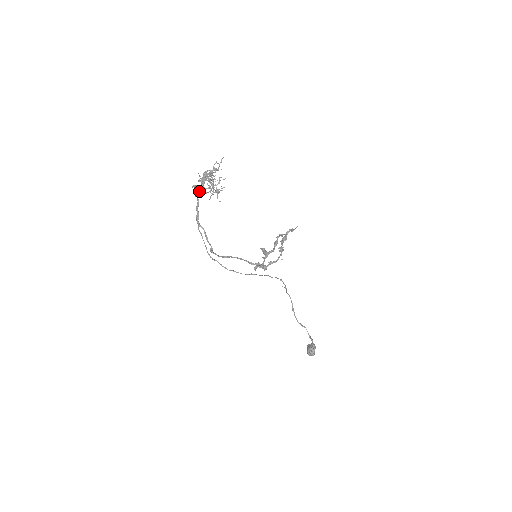
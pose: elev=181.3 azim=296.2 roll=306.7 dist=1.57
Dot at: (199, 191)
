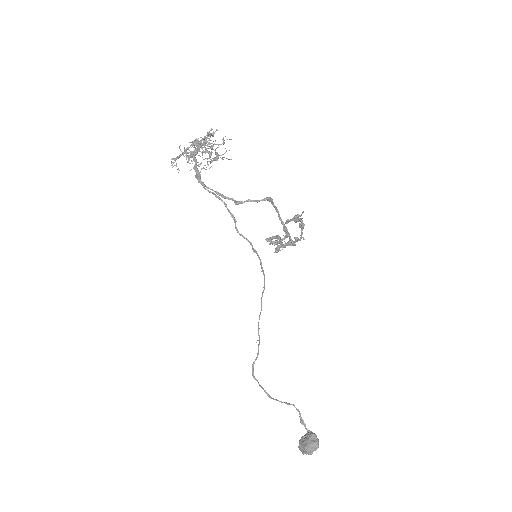
Dot at: (197, 150)
